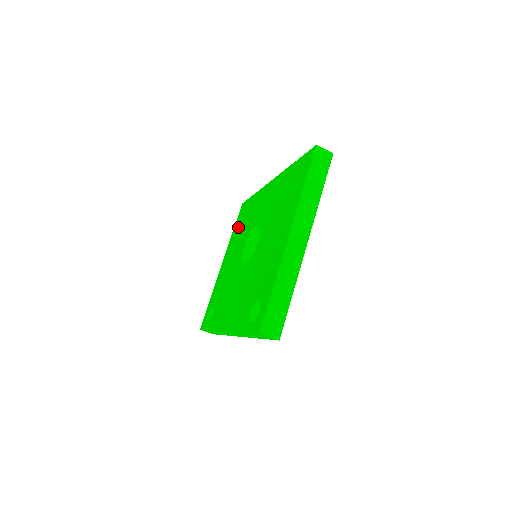
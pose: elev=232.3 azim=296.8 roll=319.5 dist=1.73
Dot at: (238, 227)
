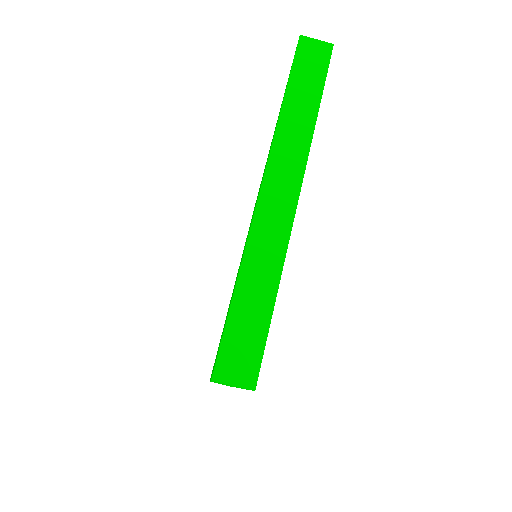
Dot at: occluded
